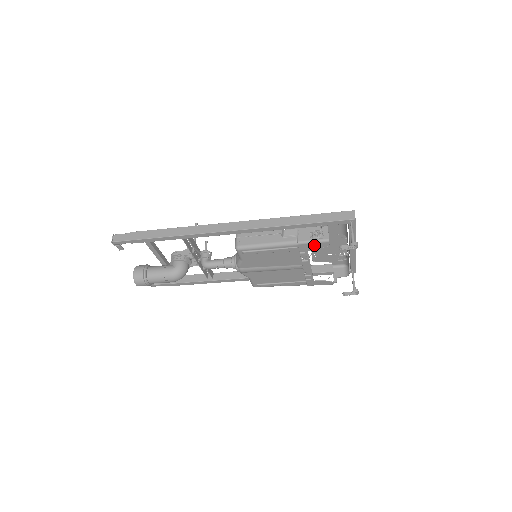
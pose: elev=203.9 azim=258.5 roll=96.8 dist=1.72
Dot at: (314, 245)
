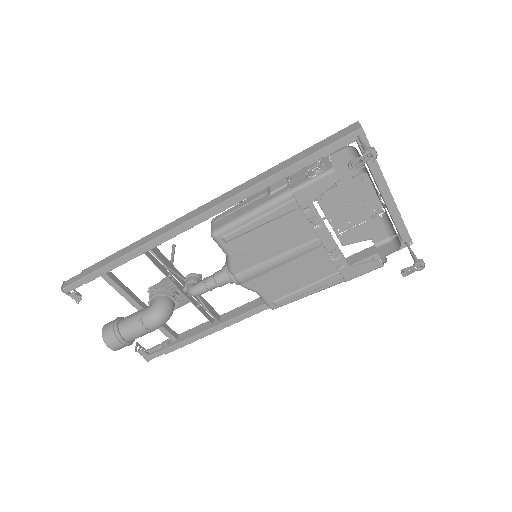
Dot at: (316, 187)
